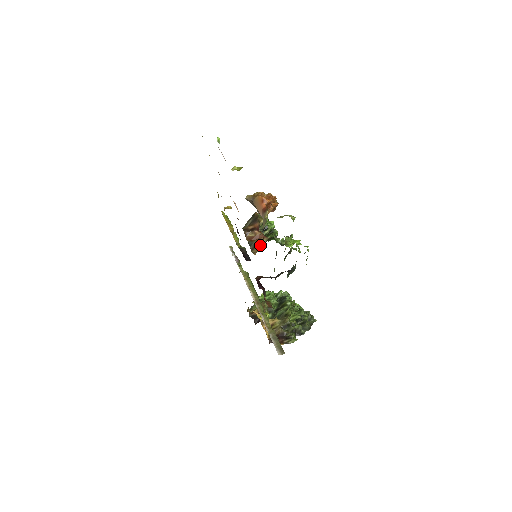
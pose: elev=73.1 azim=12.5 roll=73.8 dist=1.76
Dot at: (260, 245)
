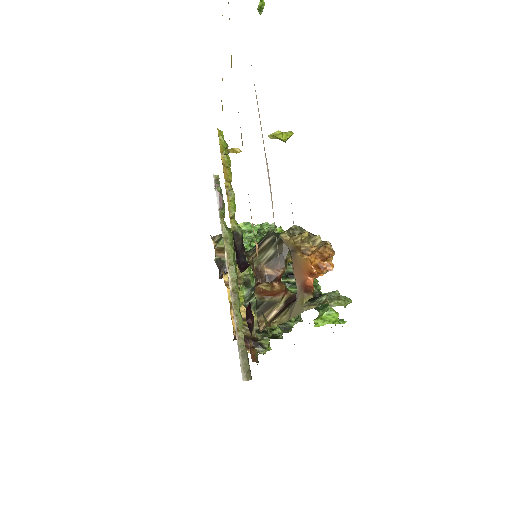
Dot at: (274, 309)
